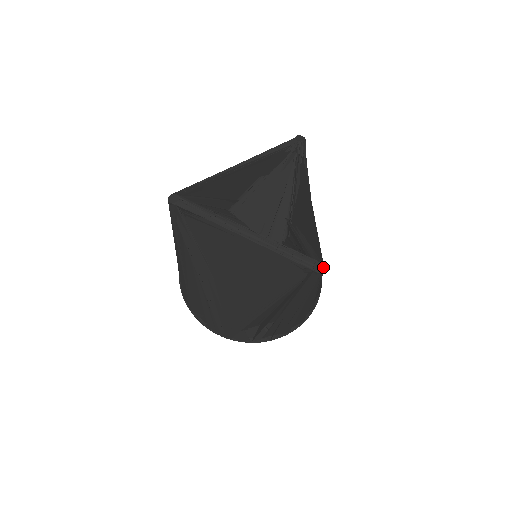
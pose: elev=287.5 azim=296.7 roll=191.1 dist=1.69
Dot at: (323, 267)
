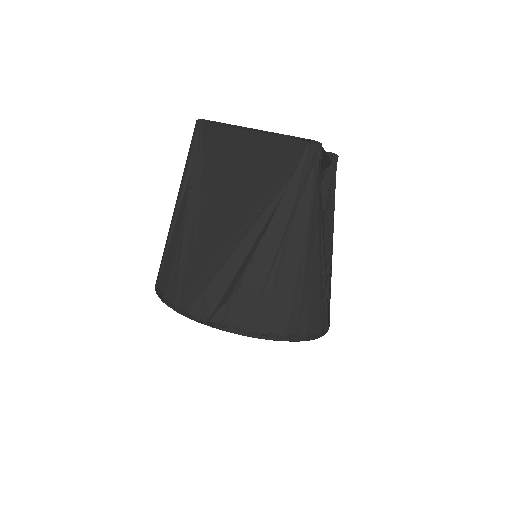
Dot at: (320, 143)
